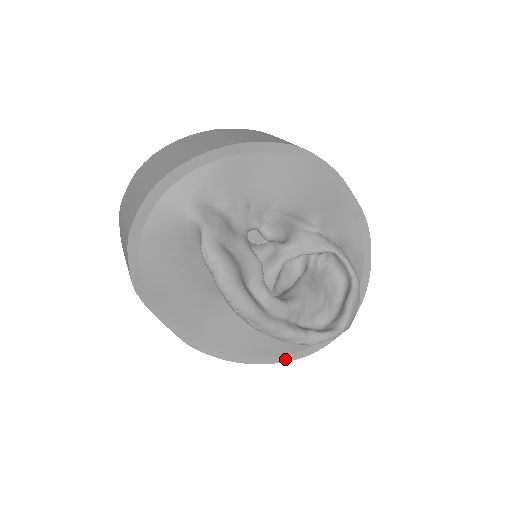
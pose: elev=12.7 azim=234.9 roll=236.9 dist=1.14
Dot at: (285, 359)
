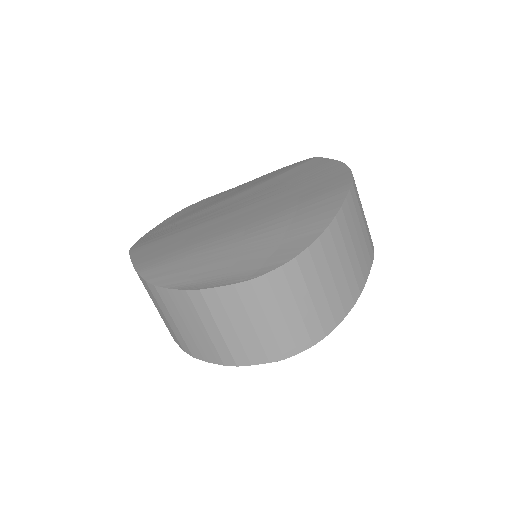
Dot at: occluded
